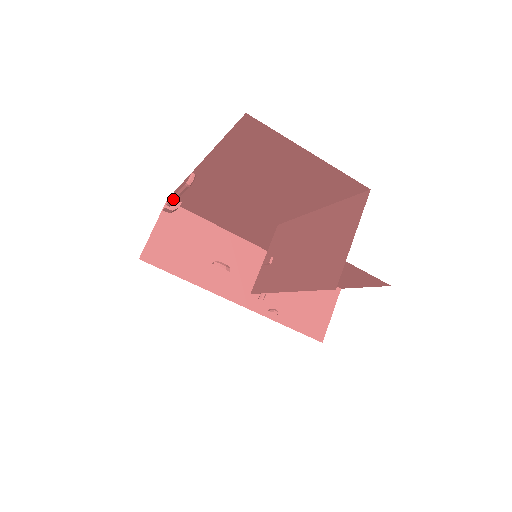
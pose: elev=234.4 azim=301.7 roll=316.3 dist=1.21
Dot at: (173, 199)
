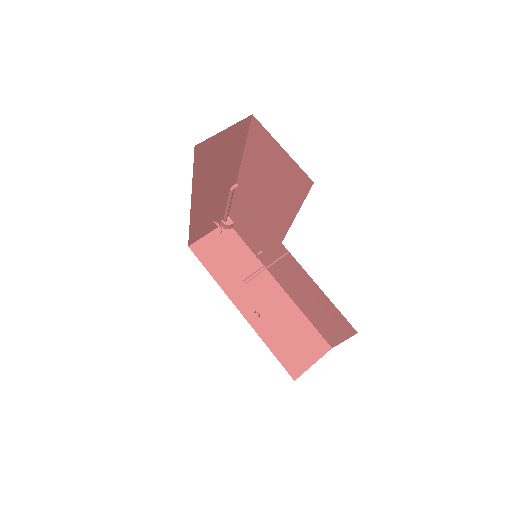
Dot at: (225, 210)
